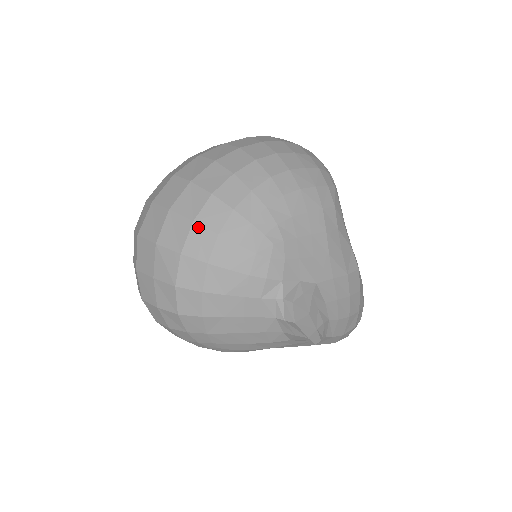
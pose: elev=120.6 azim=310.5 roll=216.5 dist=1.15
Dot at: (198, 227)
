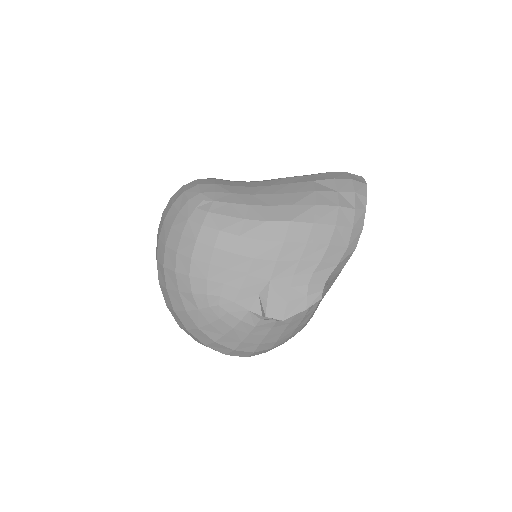
Dot at: (191, 331)
